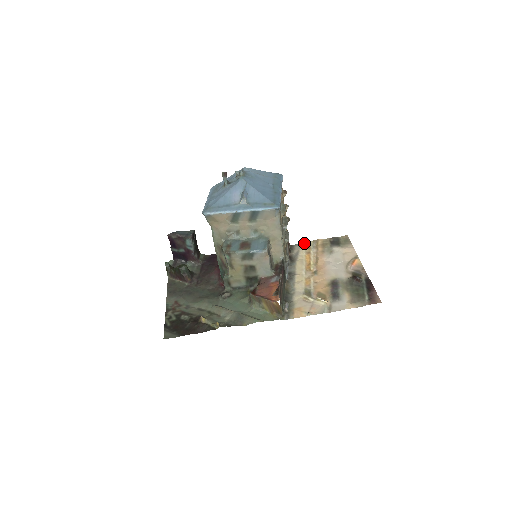
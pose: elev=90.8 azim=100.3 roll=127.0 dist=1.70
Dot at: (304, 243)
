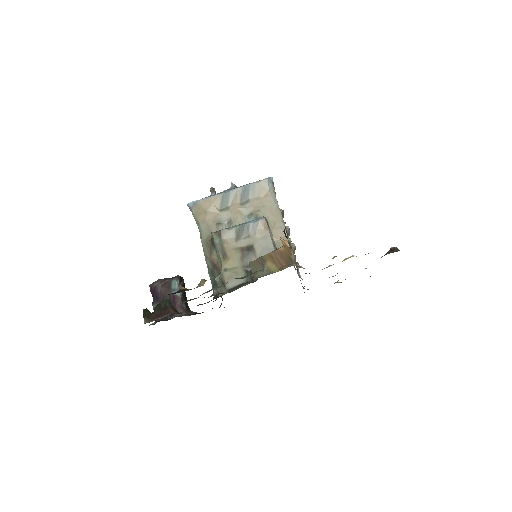
Dot at: occluded
